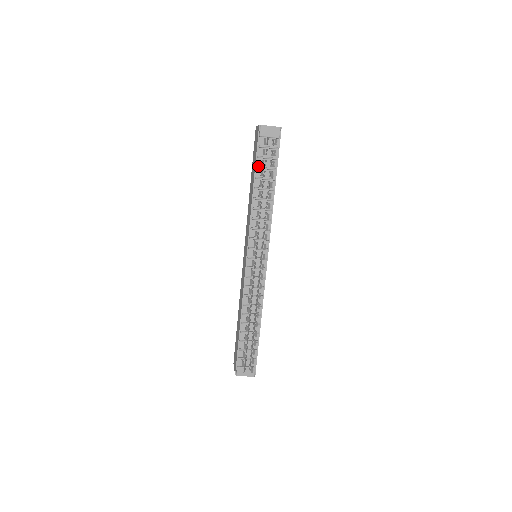
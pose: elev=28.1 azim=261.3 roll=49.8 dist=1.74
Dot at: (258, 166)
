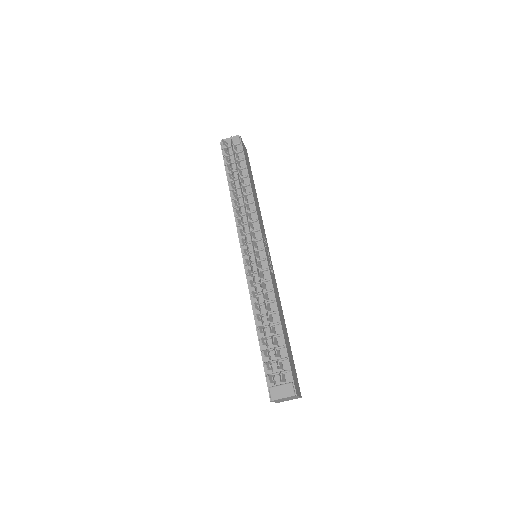
Dot at: (229, 172)
